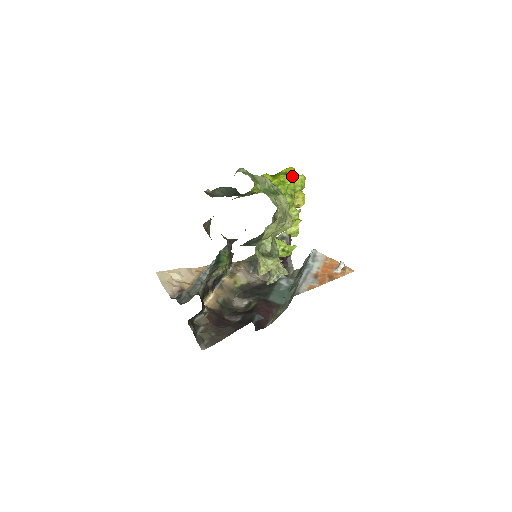
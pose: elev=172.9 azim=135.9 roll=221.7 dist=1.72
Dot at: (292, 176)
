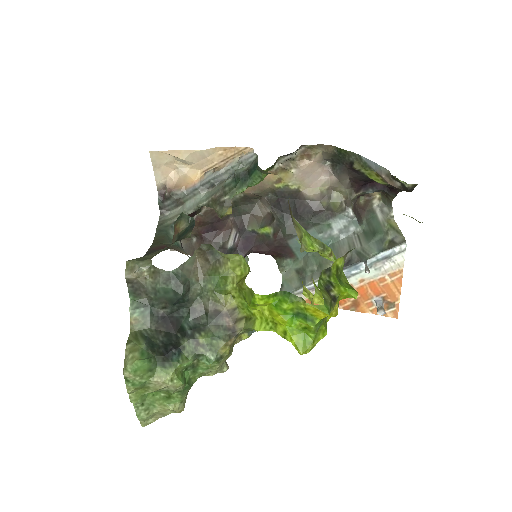
Dot at: (290, 336)
